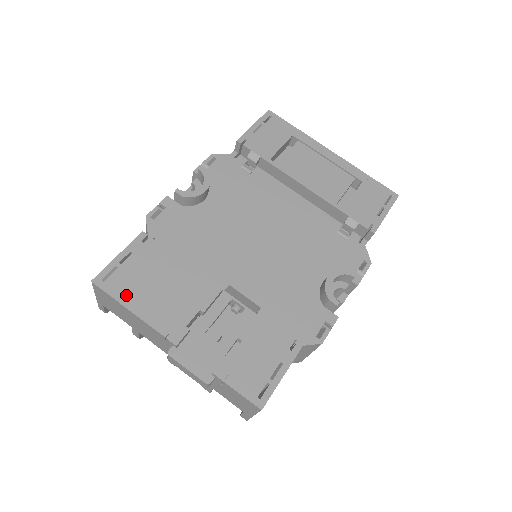
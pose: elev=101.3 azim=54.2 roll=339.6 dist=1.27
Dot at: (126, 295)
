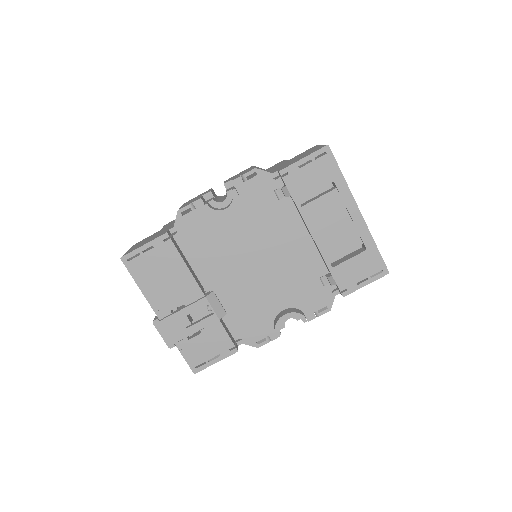
Dot at: (140, 276)
